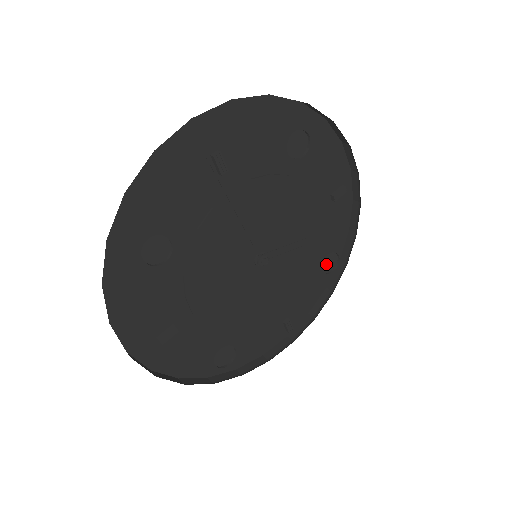
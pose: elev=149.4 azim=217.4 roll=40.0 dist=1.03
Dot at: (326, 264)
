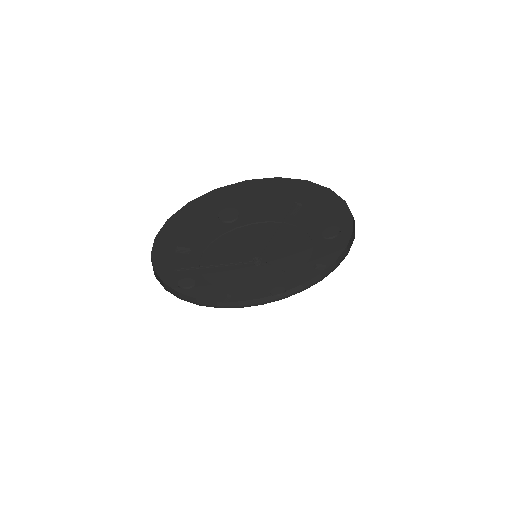
Dot at: (276, 290)
